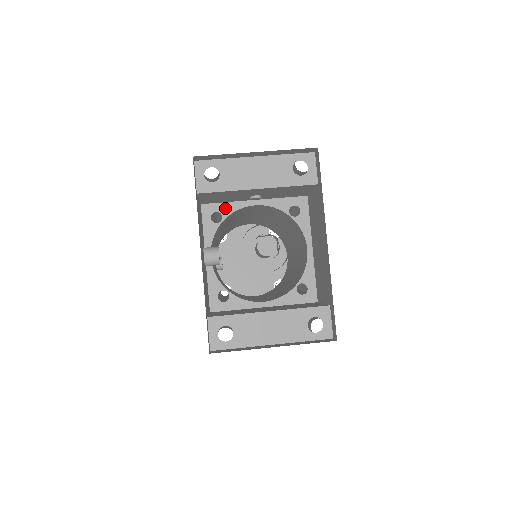
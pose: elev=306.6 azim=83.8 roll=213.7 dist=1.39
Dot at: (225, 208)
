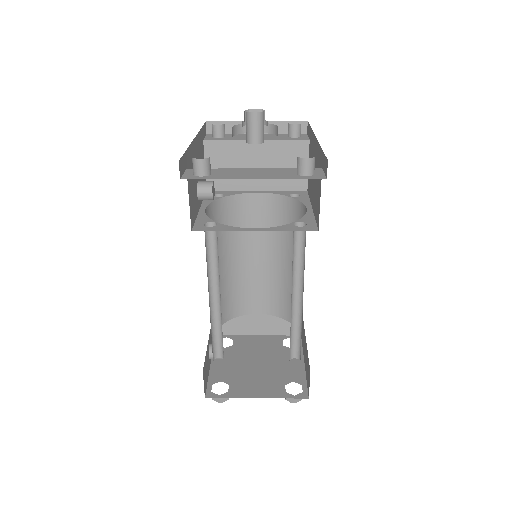
Dot at: (228, 193)
